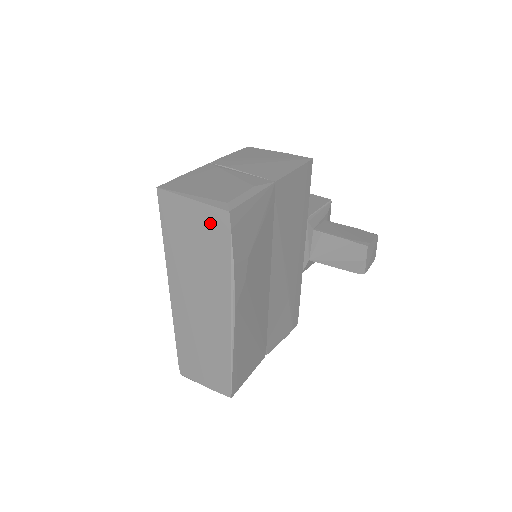
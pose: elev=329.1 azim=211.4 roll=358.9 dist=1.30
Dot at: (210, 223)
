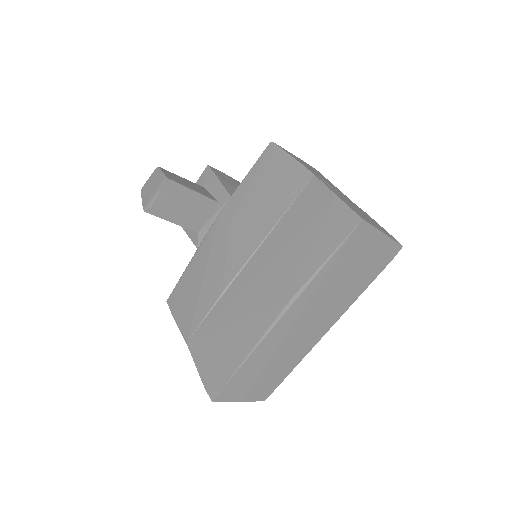
Dot at: (382, 254)
